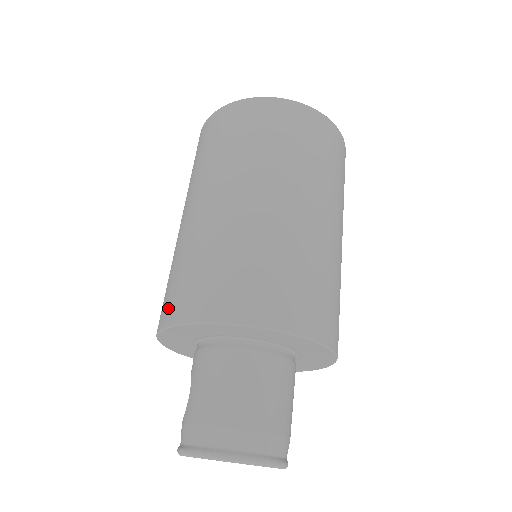
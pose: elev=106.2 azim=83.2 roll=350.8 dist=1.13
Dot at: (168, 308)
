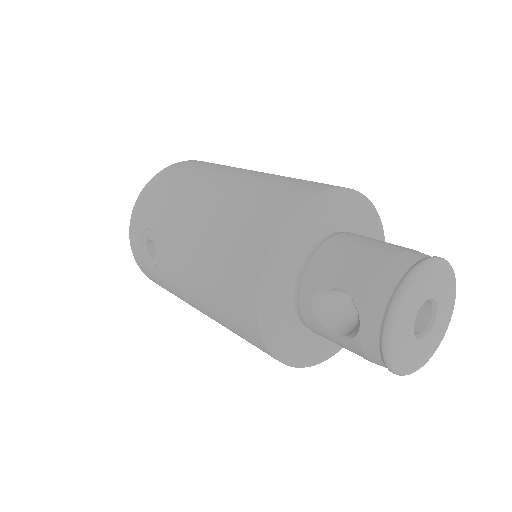
Dot at: (257, 241)
